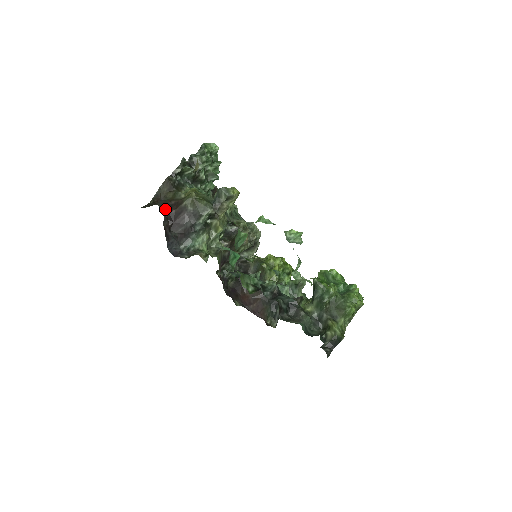
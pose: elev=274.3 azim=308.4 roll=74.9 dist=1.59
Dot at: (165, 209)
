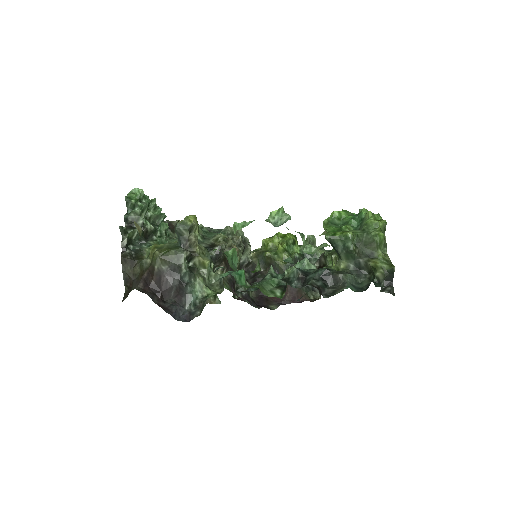
Dot at: (144, 287)
